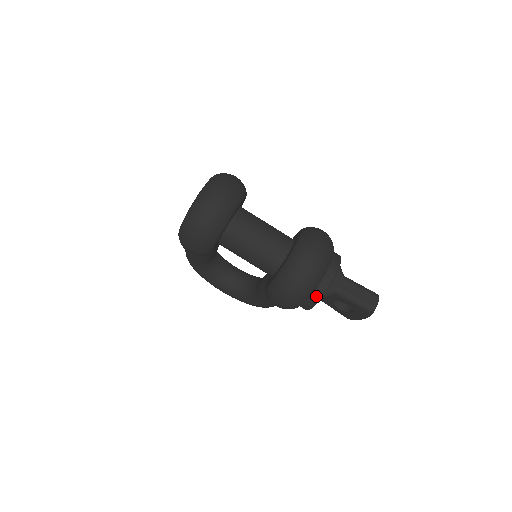
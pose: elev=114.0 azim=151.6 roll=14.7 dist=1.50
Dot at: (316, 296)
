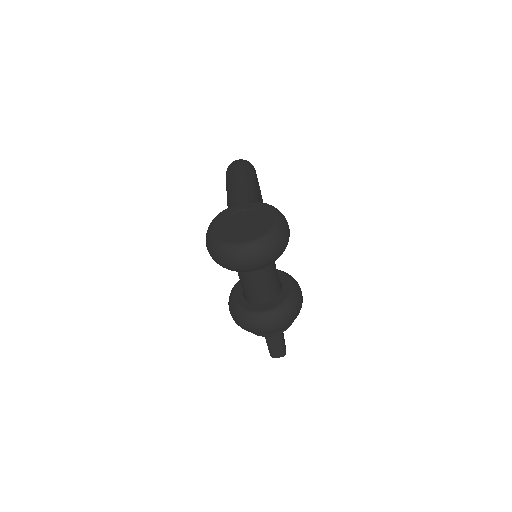
Dot at: occluded
